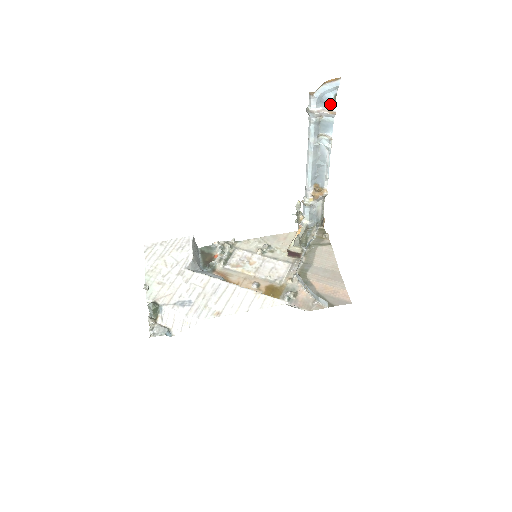
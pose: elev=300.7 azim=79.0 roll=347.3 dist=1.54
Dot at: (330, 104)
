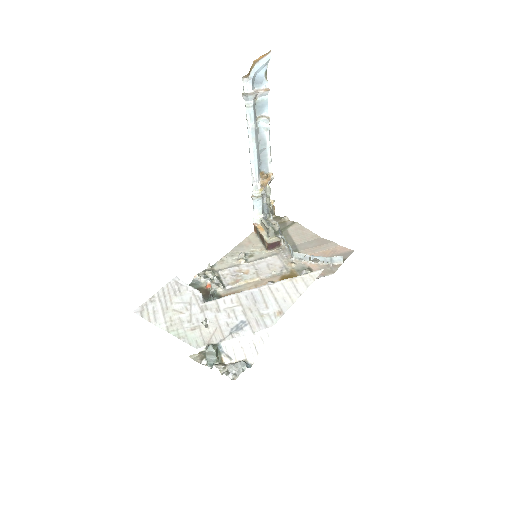
Dot at: (263, 82)
